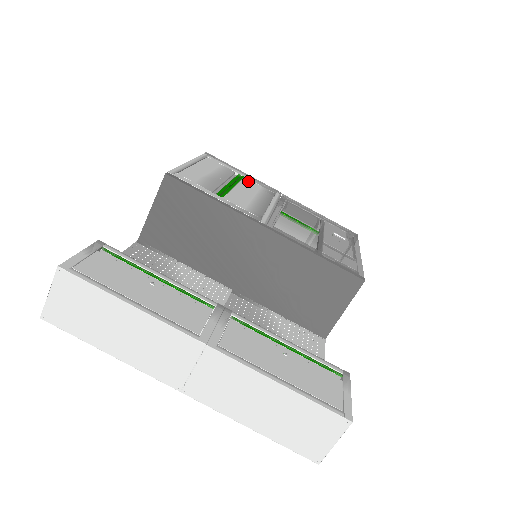
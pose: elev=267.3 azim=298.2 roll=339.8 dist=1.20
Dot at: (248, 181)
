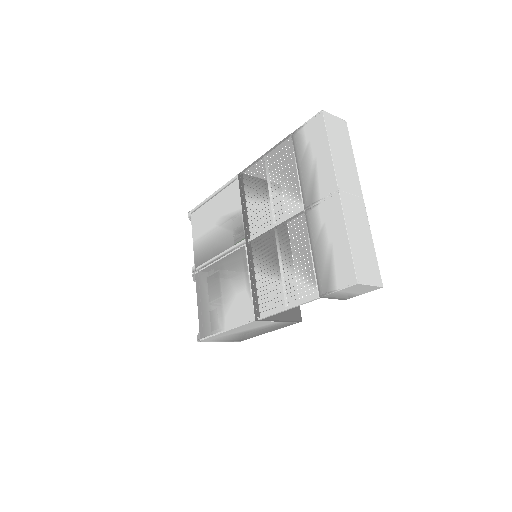
Dot at: occluded
